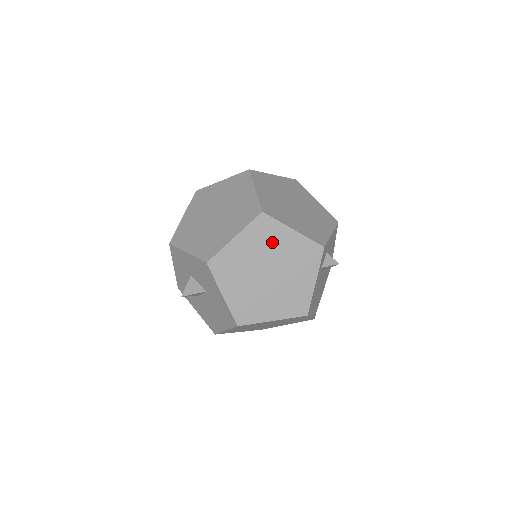
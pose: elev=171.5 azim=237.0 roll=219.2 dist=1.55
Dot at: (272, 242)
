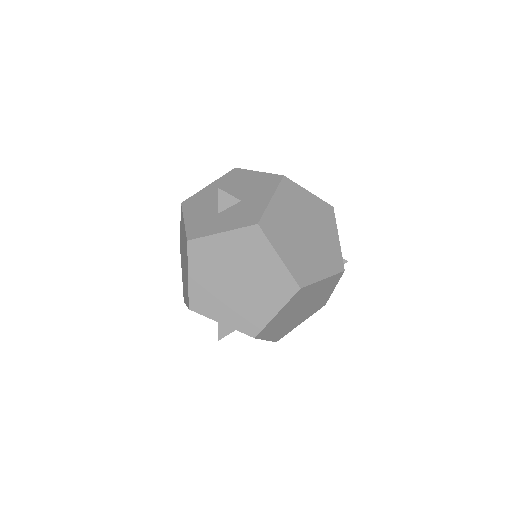
Dot at: (306, 296)
